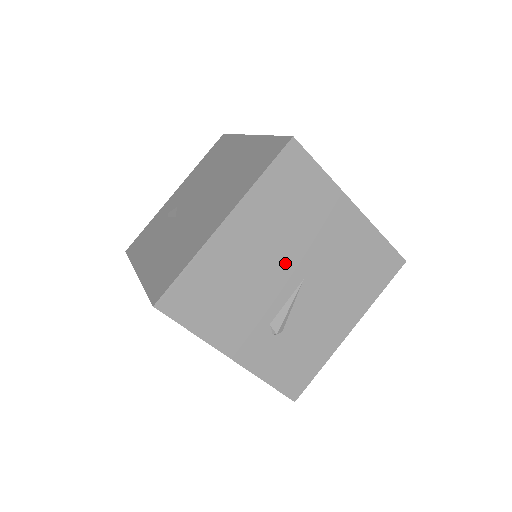
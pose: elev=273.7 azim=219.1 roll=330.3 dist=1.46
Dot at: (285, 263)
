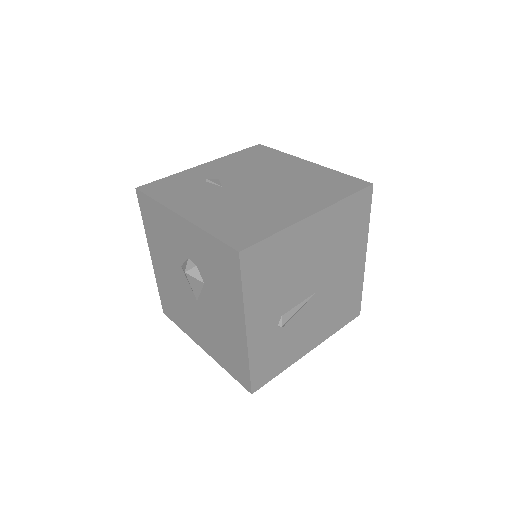
Dot at: (317, 272)
